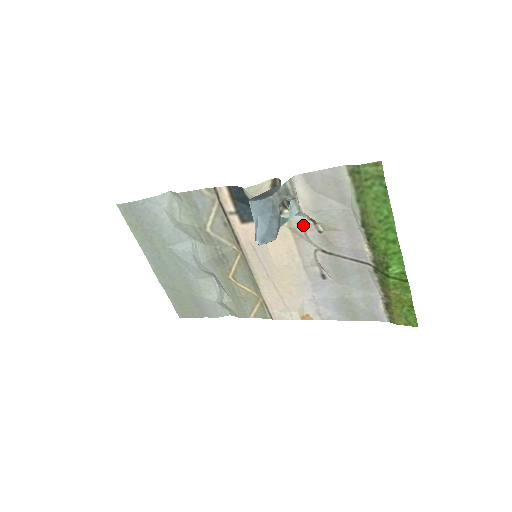
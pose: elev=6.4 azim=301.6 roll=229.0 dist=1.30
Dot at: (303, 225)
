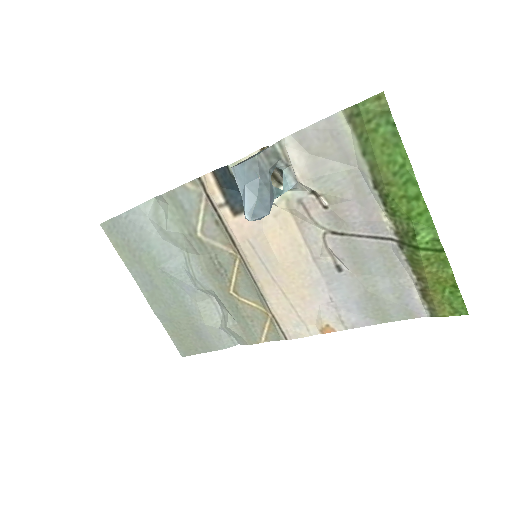
Dot at: (304, 202)
